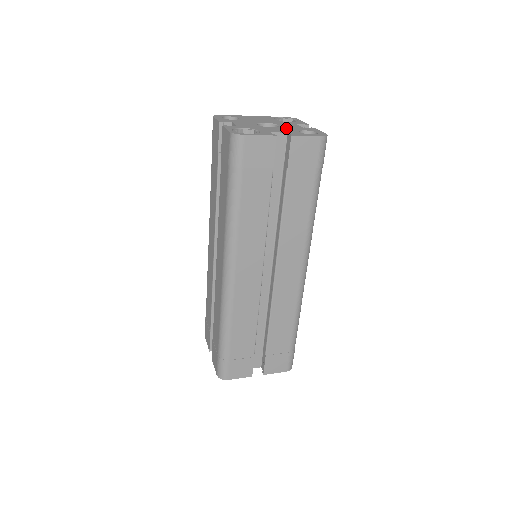
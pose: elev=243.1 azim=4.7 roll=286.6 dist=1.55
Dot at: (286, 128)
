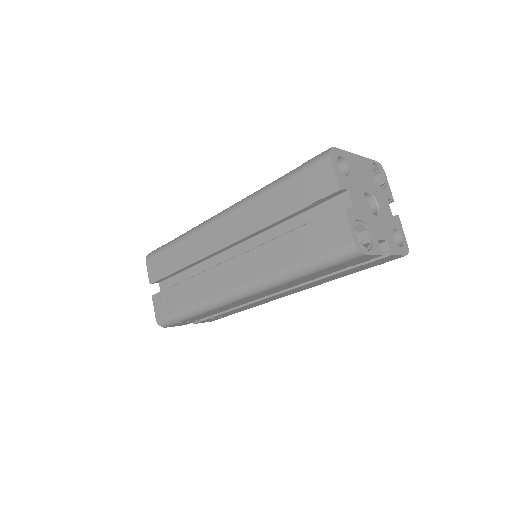
Dot at: (384, 220)
